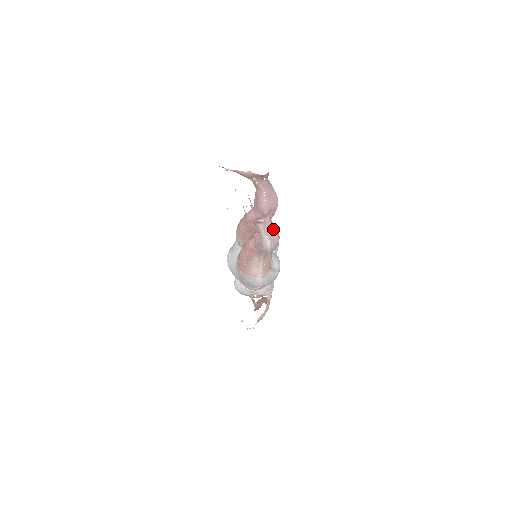
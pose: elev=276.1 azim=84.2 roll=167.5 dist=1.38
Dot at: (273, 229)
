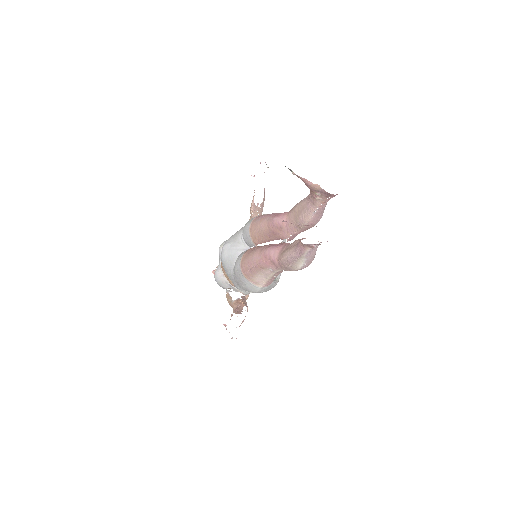
Dot at: occluded
